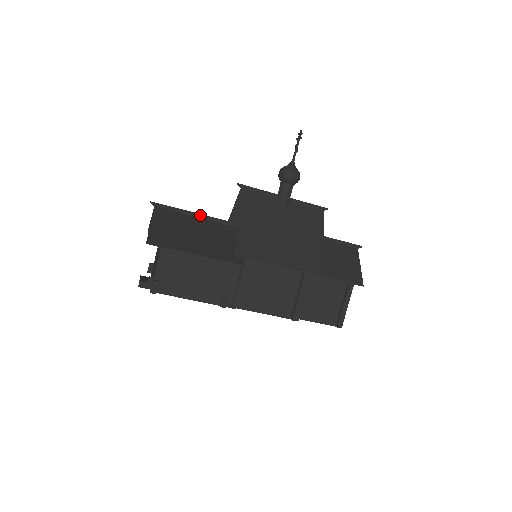
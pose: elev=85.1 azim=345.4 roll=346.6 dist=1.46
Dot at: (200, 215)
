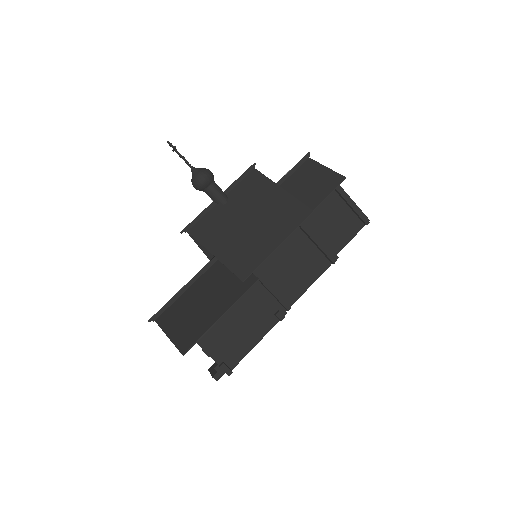
Dot at: (188, 284)
